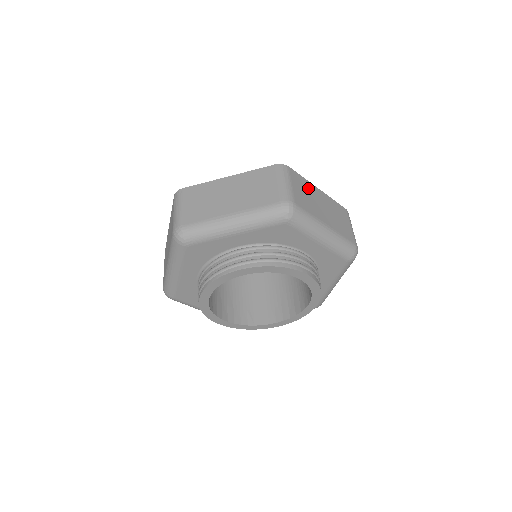
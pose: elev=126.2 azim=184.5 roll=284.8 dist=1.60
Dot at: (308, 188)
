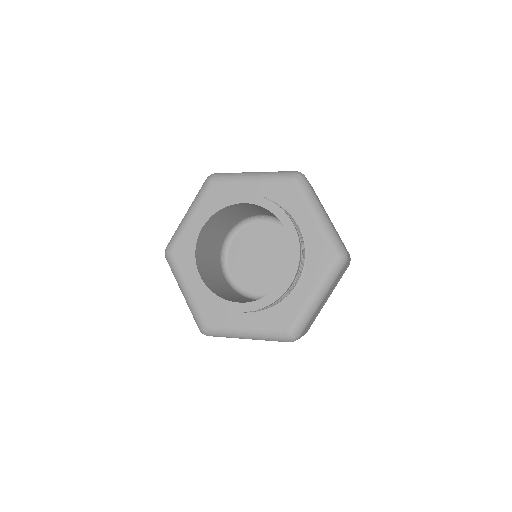
Dot at: occluded
